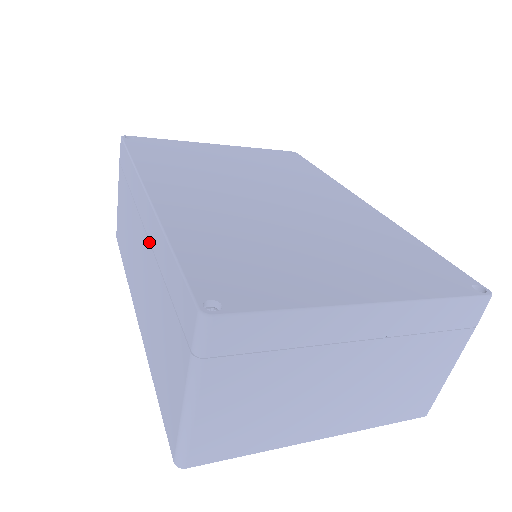
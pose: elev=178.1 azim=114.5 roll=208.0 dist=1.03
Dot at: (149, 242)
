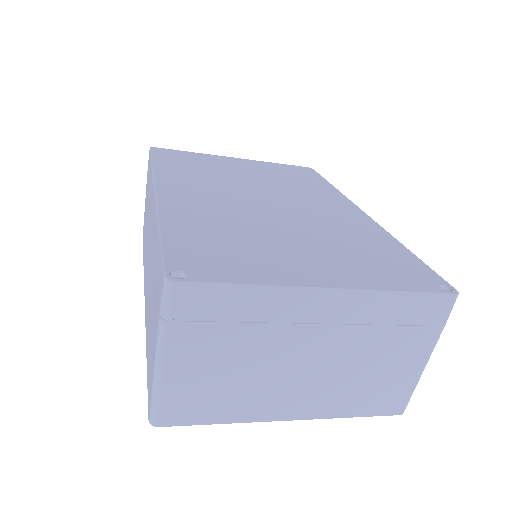
Dot at: (152, 232)
